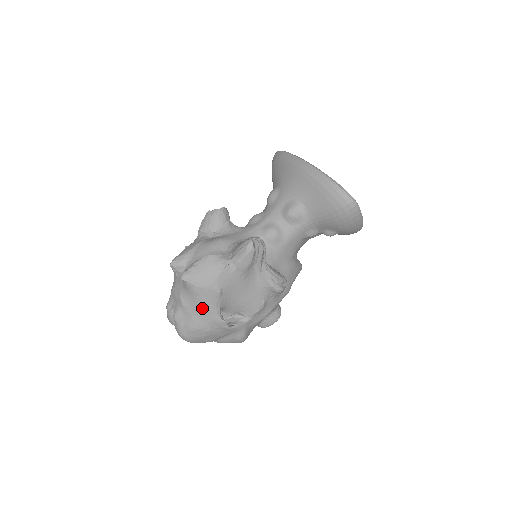
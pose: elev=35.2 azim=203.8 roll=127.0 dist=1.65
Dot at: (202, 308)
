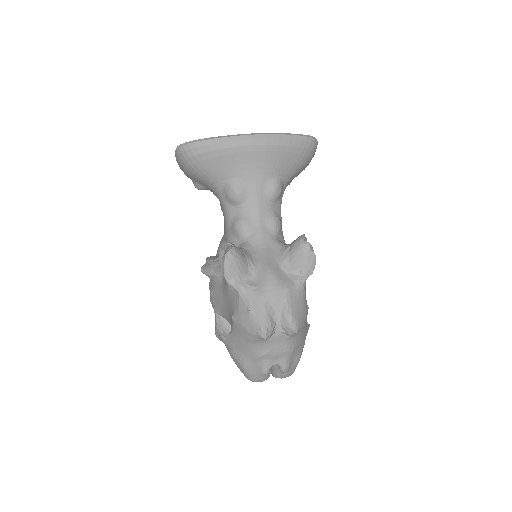
Dot at: (304, 335)
